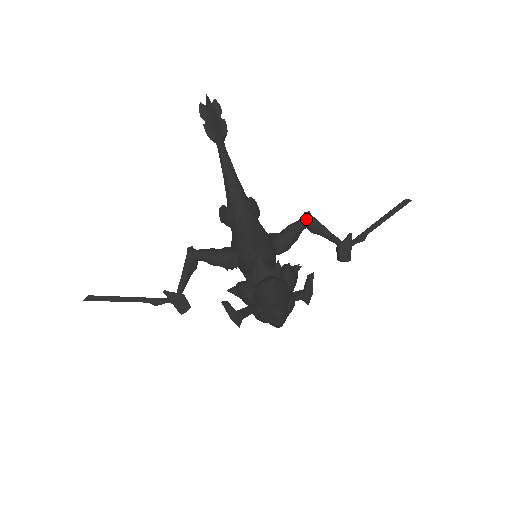
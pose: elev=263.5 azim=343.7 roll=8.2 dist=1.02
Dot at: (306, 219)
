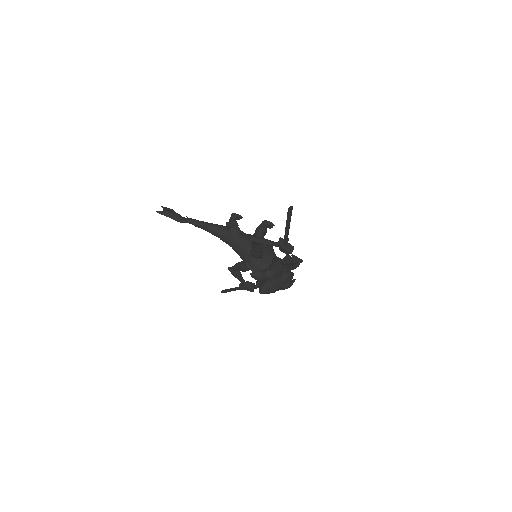
Dot at: (254, 243)
